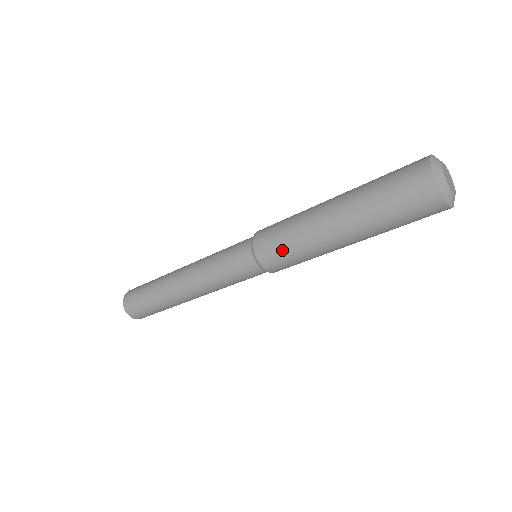
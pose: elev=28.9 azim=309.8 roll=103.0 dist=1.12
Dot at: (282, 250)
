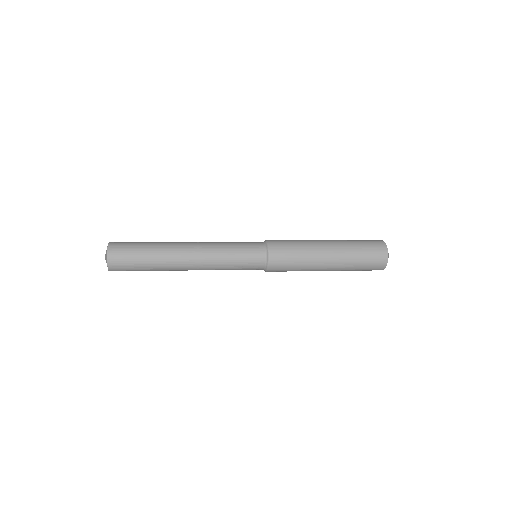
Dot at: (290, 266)
